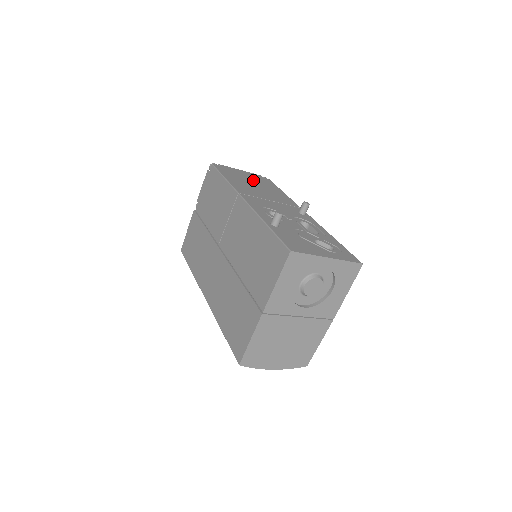
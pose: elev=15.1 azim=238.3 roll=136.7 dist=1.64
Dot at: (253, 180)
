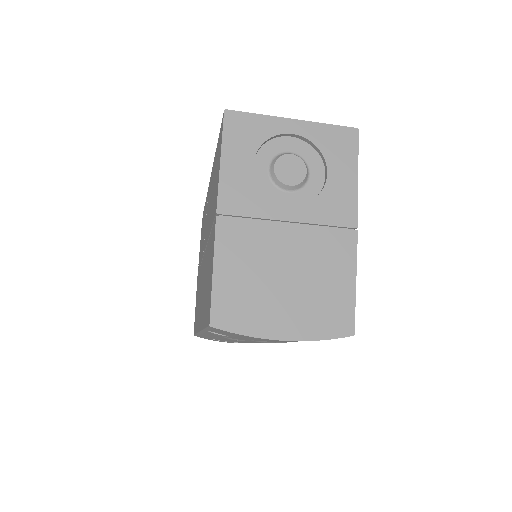
Dot at: occluded
